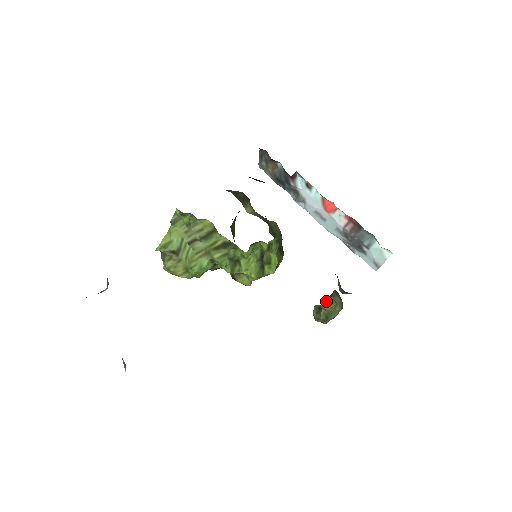
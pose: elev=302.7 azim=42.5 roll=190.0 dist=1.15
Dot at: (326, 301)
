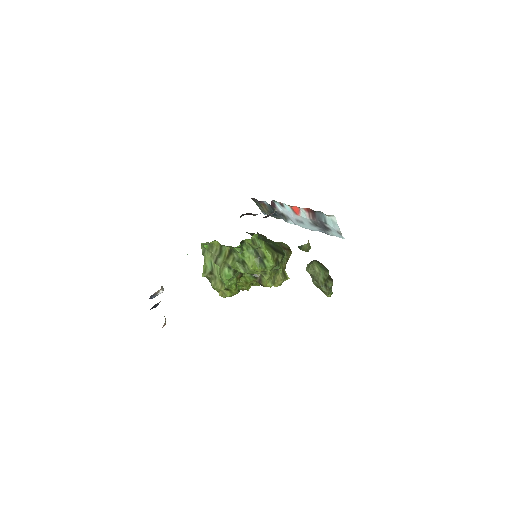
Dot at: occluded
